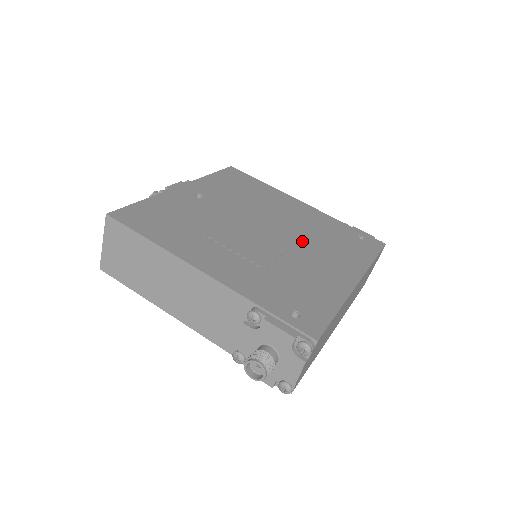
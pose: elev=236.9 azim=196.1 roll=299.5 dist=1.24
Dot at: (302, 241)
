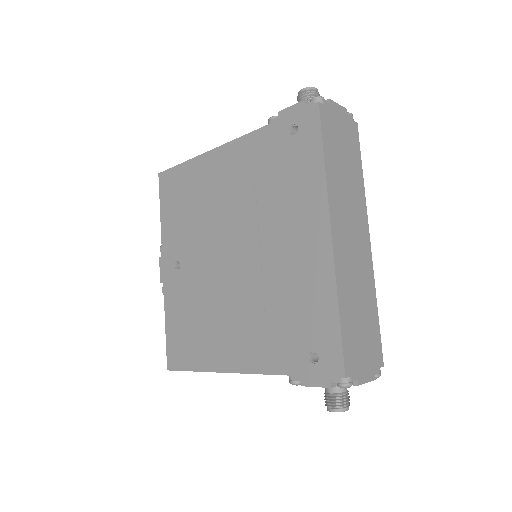
Dot at: (260, 227)
